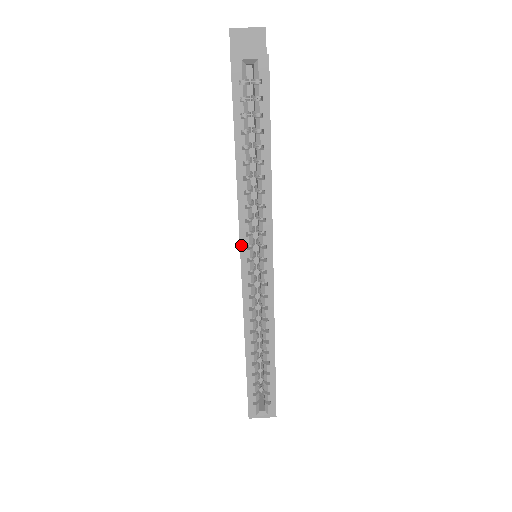
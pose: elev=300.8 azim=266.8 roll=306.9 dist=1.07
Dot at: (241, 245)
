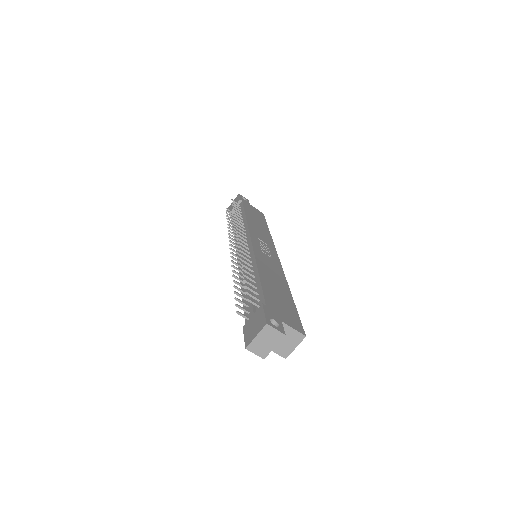
Dot at: occluded
